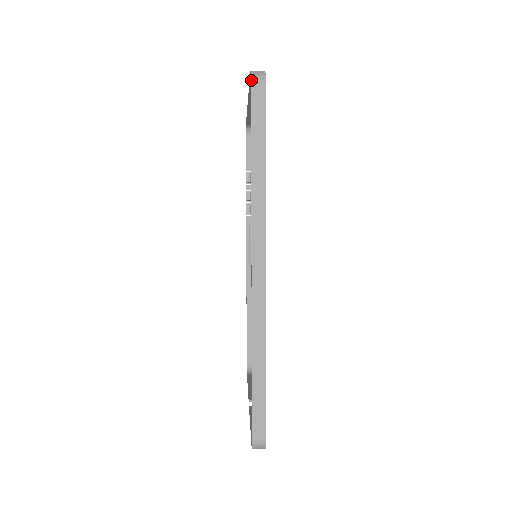
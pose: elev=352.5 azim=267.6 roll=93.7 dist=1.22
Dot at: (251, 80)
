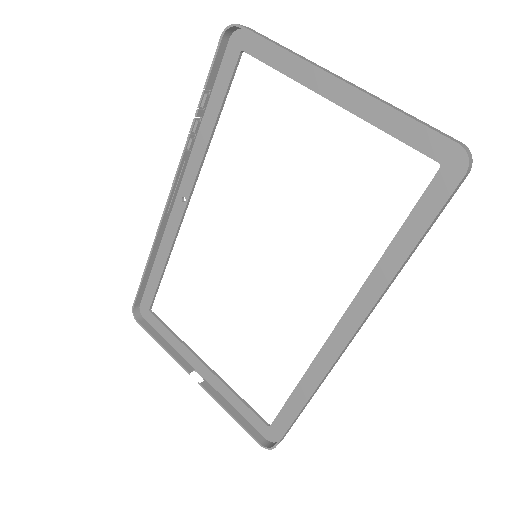
Dot at: (467, 171)
